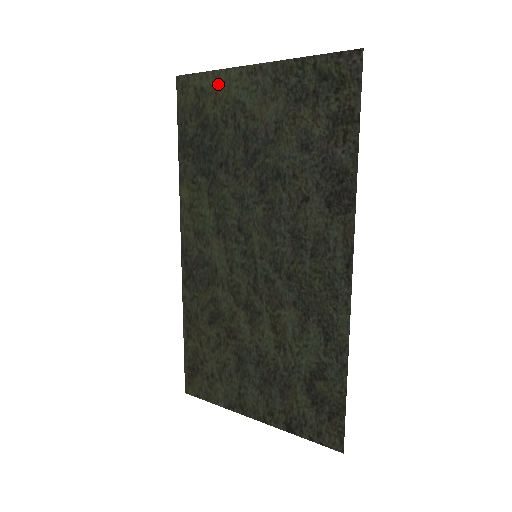
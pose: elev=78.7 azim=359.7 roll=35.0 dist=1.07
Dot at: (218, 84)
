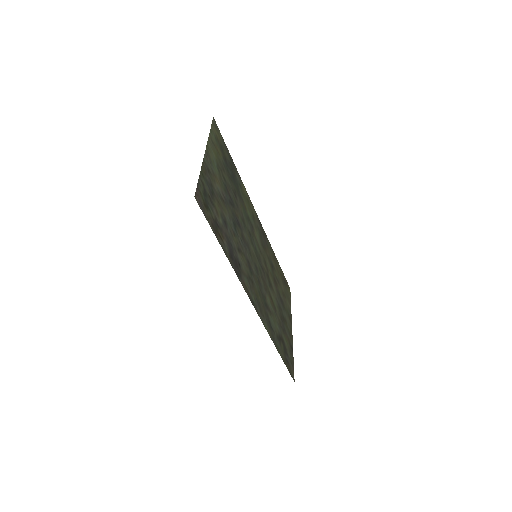
Dot at: (213, 143)
